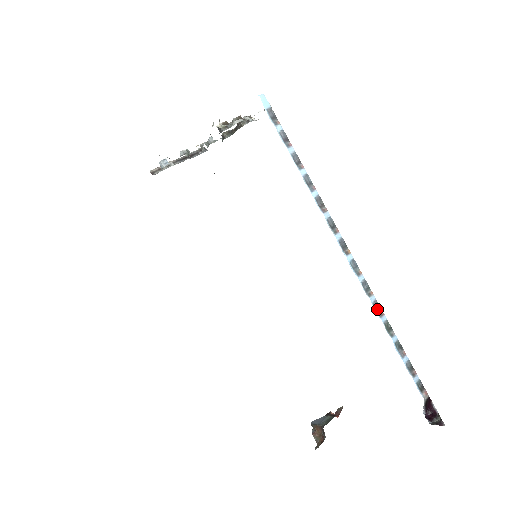
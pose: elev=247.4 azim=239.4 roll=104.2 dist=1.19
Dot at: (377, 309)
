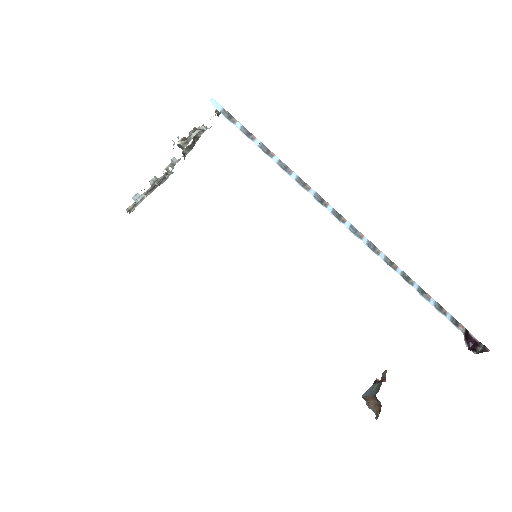
Dot at: (389, 264)
